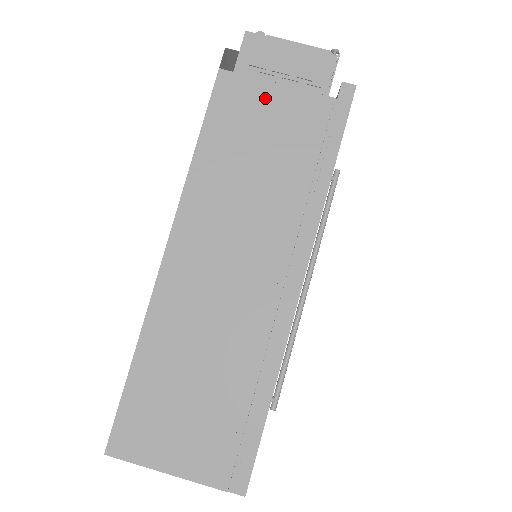
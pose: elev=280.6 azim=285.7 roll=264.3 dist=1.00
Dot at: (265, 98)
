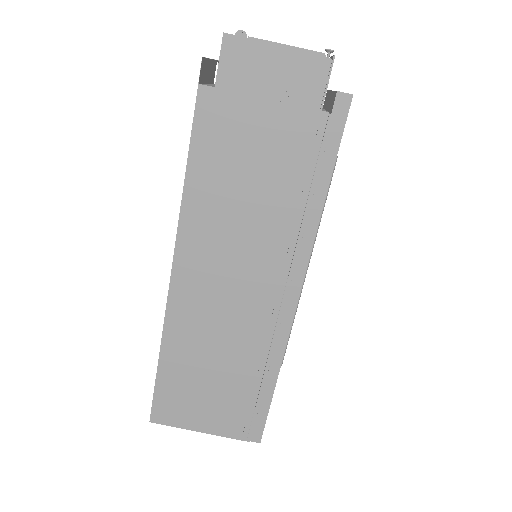
Dot at: (252, 117)
